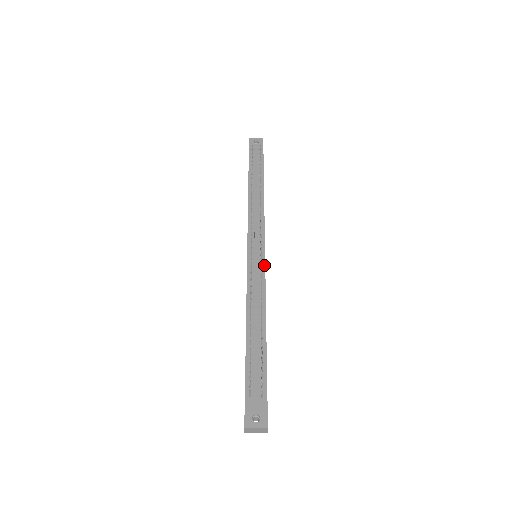
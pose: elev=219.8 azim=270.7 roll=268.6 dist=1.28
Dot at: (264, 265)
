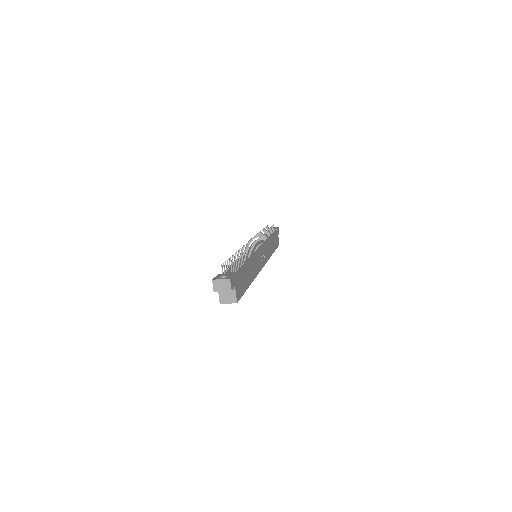
Dot at: (258, 250)
